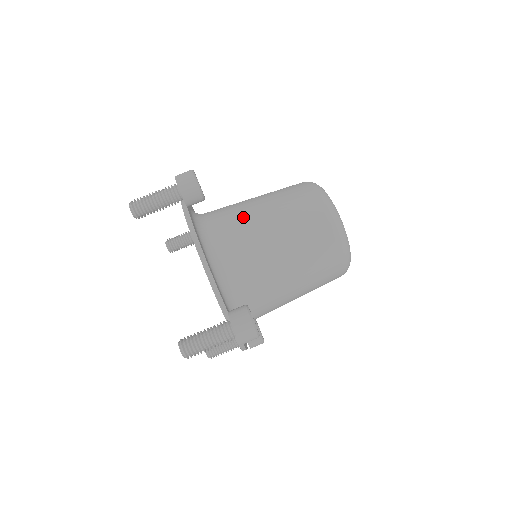
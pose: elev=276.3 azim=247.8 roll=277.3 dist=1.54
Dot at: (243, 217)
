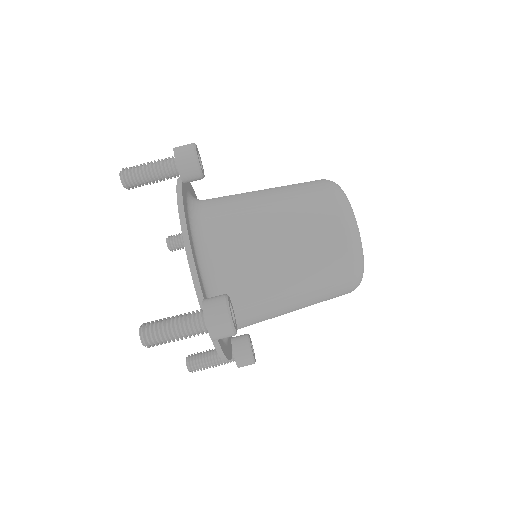
Dot at: (243, 203)
